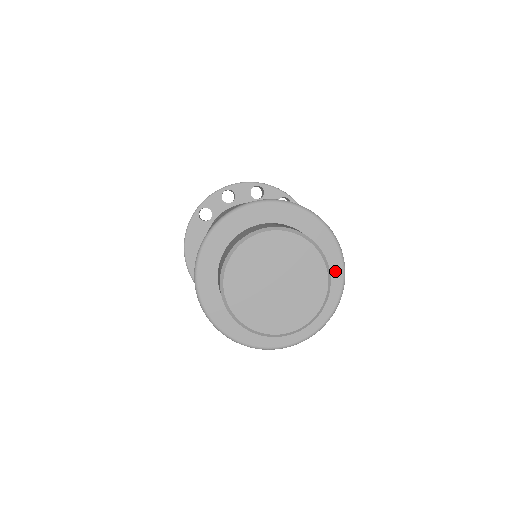
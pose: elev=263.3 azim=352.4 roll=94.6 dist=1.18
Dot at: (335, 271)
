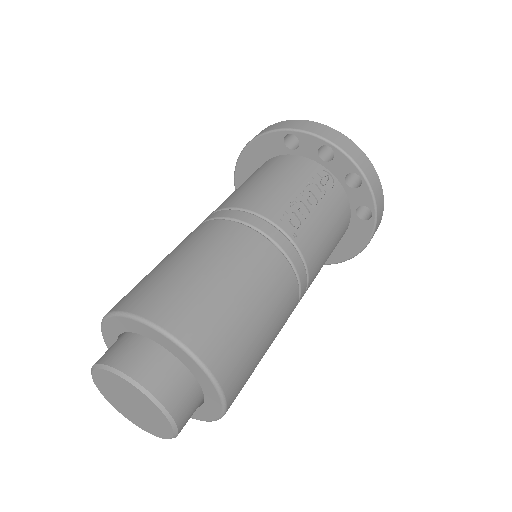
Dot at: (206, 415)
